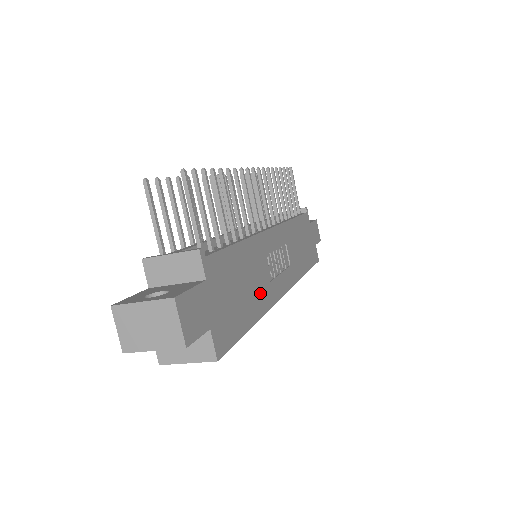
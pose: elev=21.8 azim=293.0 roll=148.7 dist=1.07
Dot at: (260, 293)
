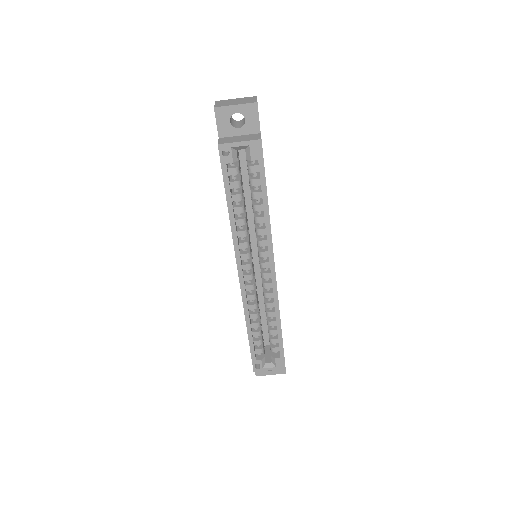
Dot at: occluded
